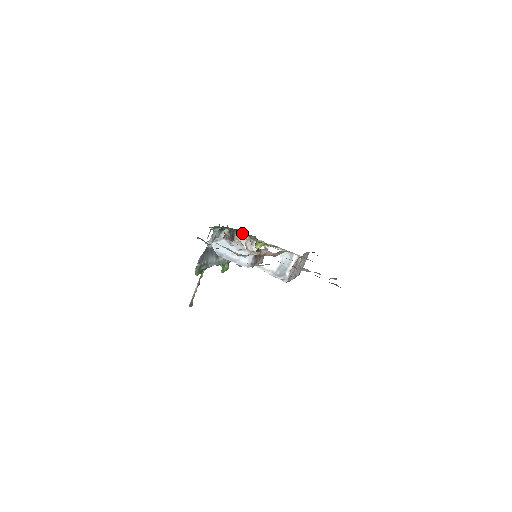
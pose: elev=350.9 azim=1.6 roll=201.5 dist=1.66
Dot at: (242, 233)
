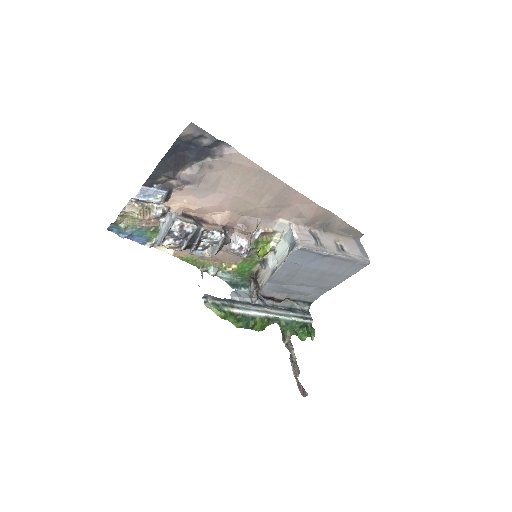
Dot at: (259, 270)
